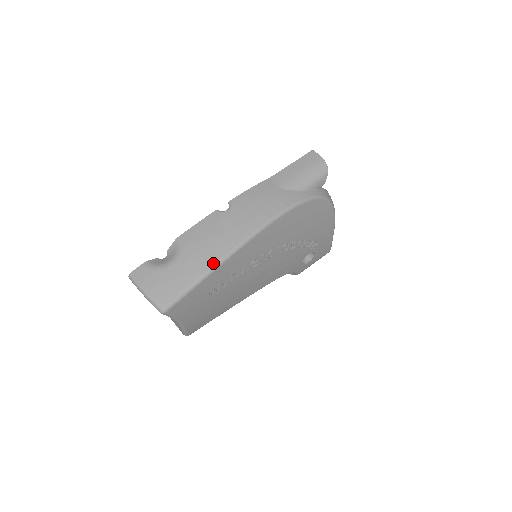
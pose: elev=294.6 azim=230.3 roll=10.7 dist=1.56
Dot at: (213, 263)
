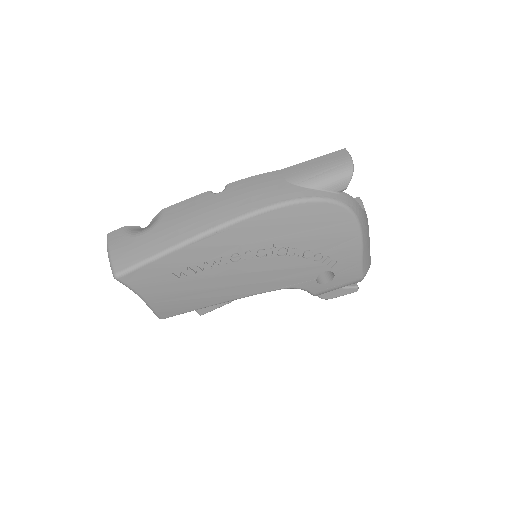
Dot at: (178, 241)
